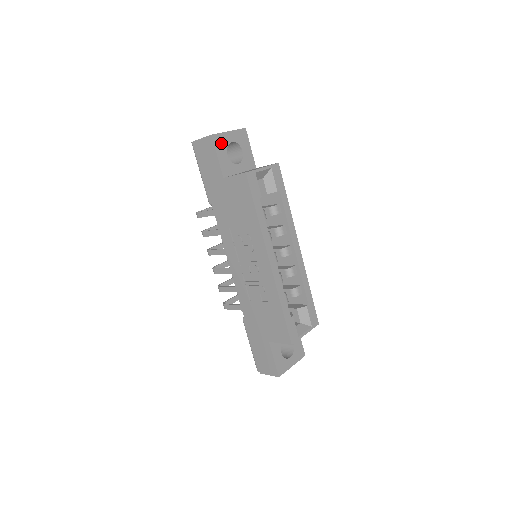
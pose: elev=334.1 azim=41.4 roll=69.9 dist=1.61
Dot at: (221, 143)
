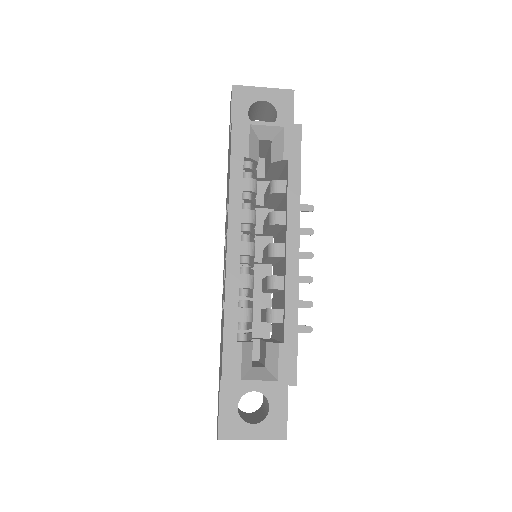
Dot at: (244, 97)
